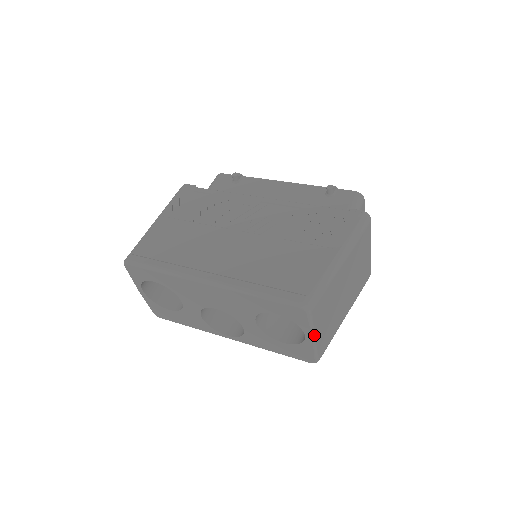
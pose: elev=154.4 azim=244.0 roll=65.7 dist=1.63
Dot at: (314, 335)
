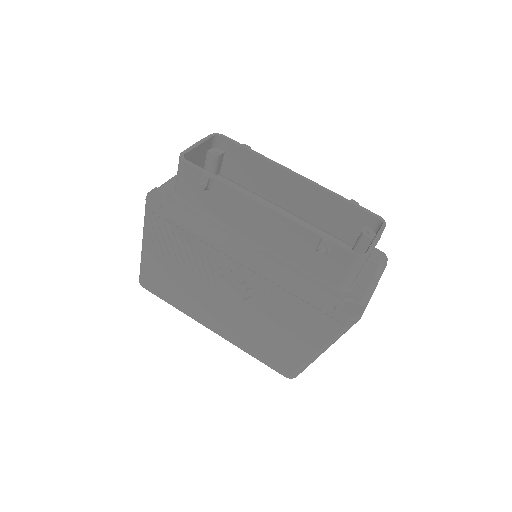
Dot at: occluded
